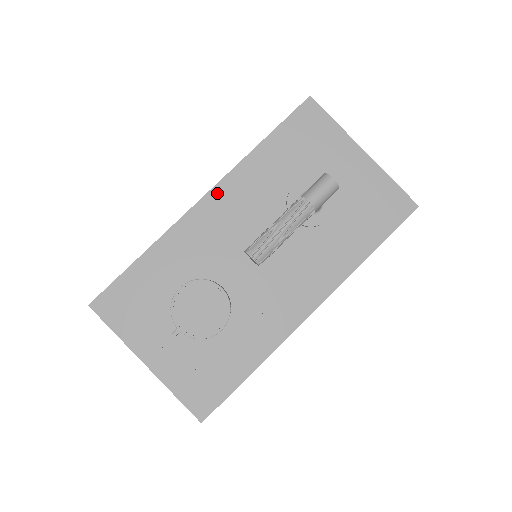
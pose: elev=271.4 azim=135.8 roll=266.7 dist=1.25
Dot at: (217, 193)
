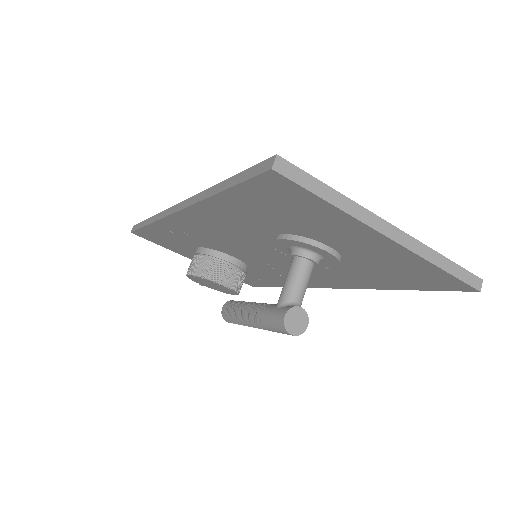
Dot at: (187, 215)
